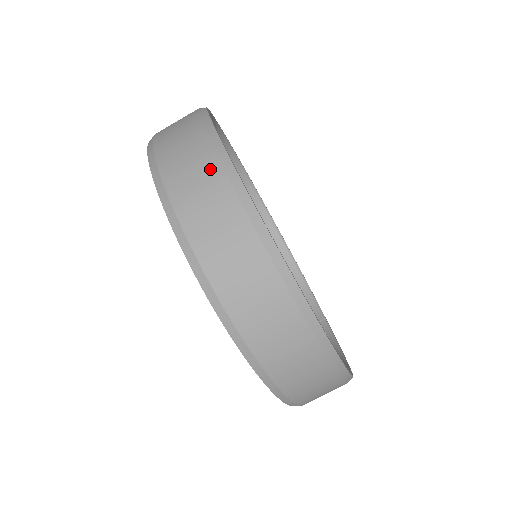
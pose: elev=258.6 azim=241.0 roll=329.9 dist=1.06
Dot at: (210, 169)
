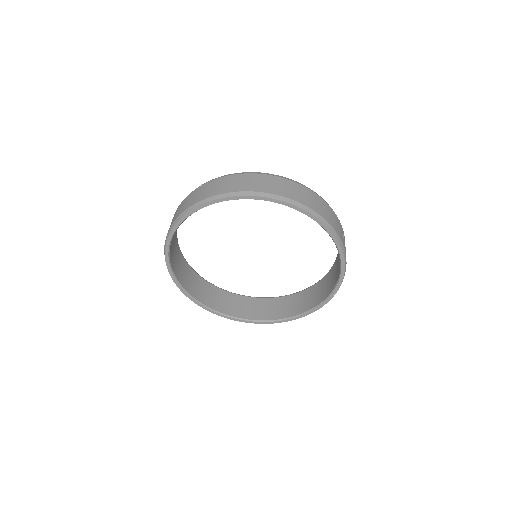
Dot at: occluded
